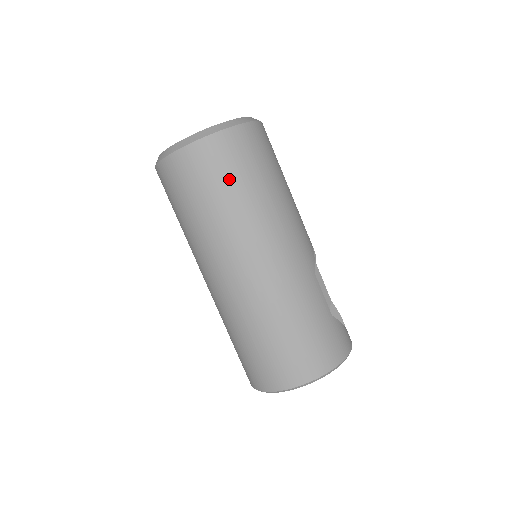
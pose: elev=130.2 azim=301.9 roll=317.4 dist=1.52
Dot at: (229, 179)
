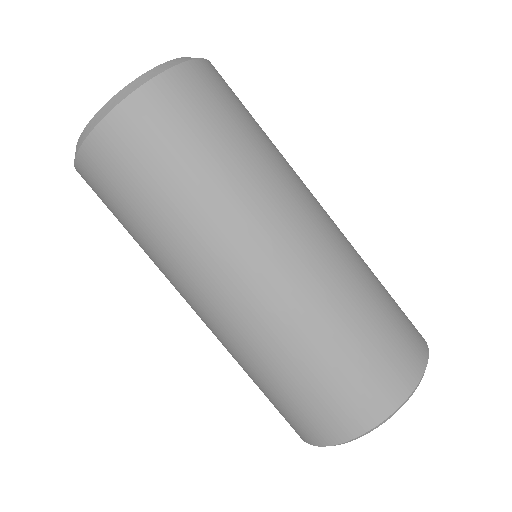
Dot at: (244, 112)
